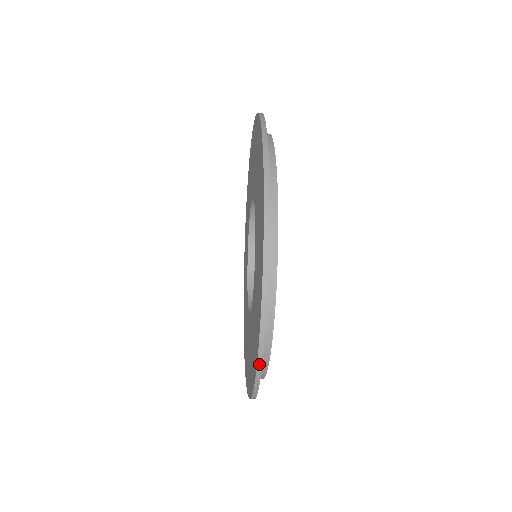
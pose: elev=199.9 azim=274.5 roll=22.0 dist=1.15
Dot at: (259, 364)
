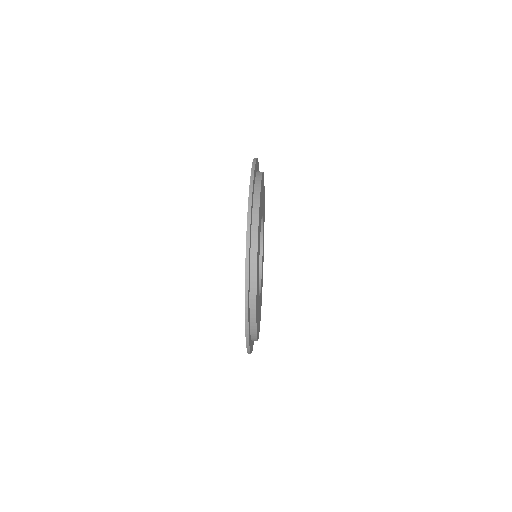
Dot at: occluded
